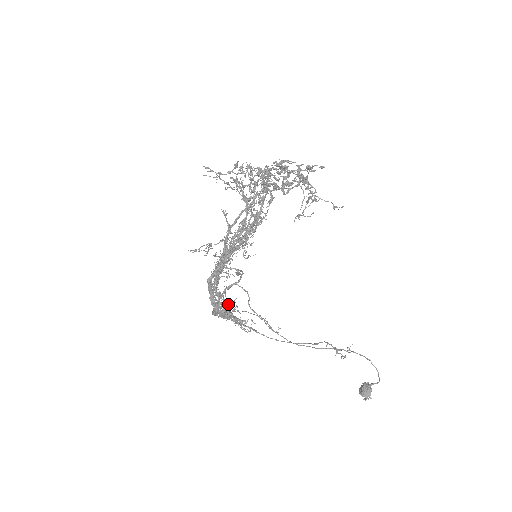
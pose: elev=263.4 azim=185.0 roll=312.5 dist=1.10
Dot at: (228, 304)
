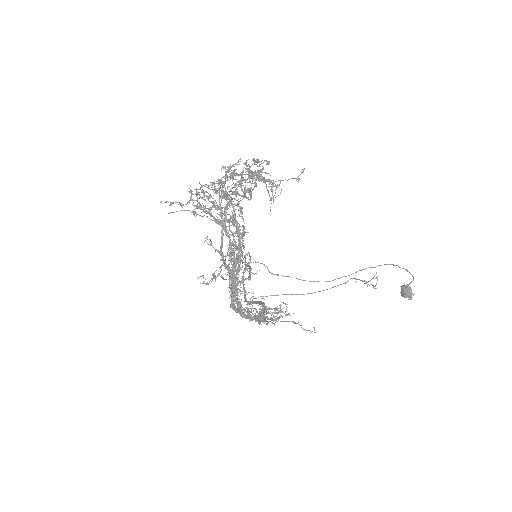
Dot at: (260, 320)
